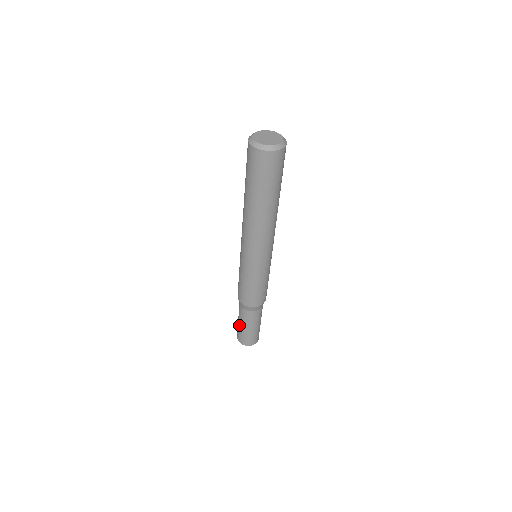
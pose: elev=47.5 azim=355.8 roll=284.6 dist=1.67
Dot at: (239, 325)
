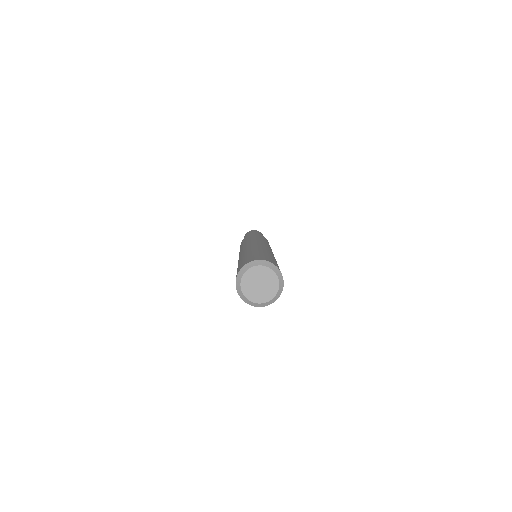
Dot at: occluded
